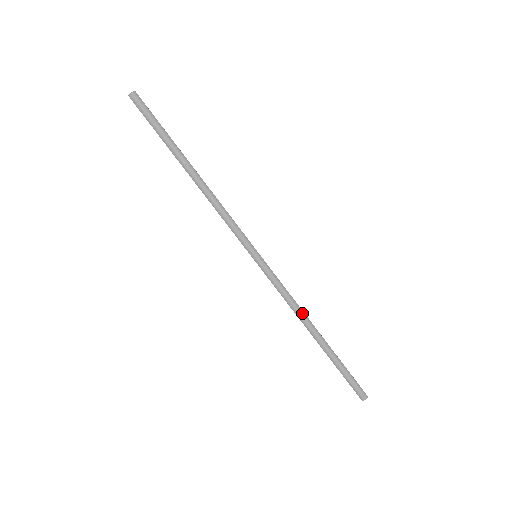
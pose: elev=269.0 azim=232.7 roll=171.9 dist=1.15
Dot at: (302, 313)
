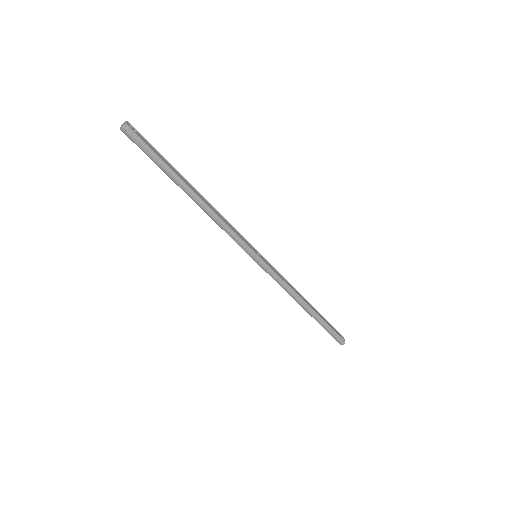
Dot at: (295, 295)
